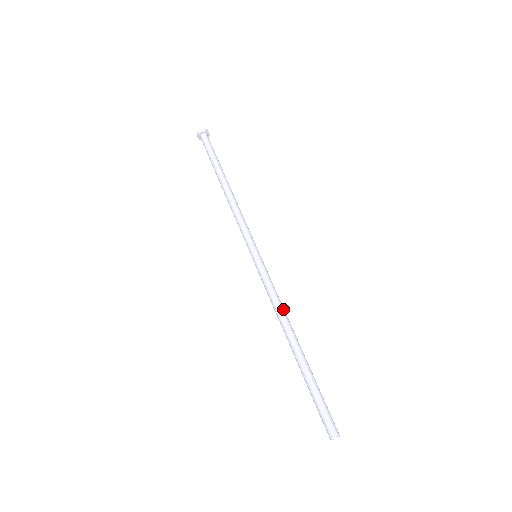
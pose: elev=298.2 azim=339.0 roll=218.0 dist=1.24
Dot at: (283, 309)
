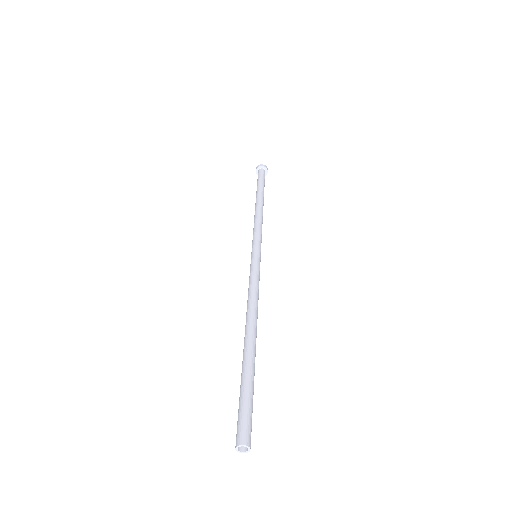
Dot at: occluded
